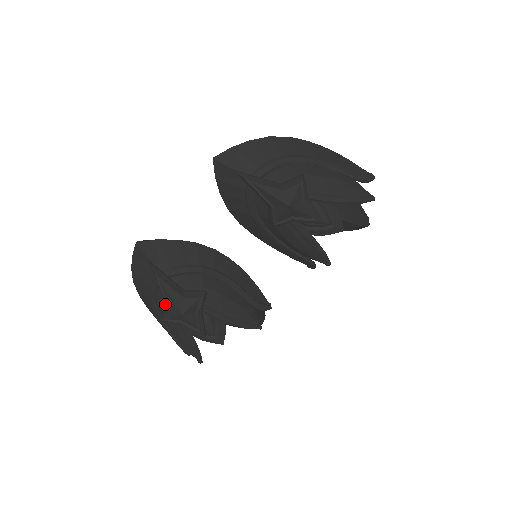
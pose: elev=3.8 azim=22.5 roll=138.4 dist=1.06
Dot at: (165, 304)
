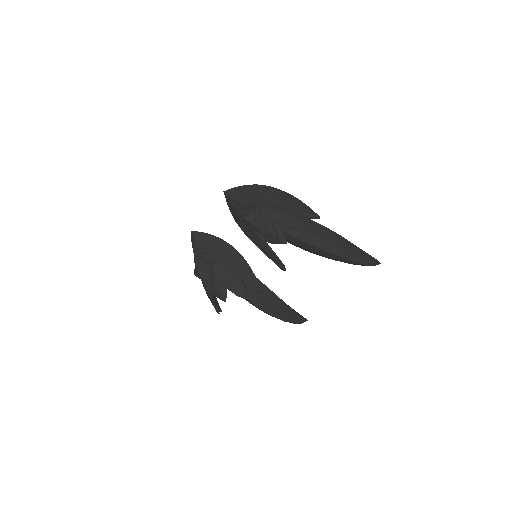
Dot at: occluded
